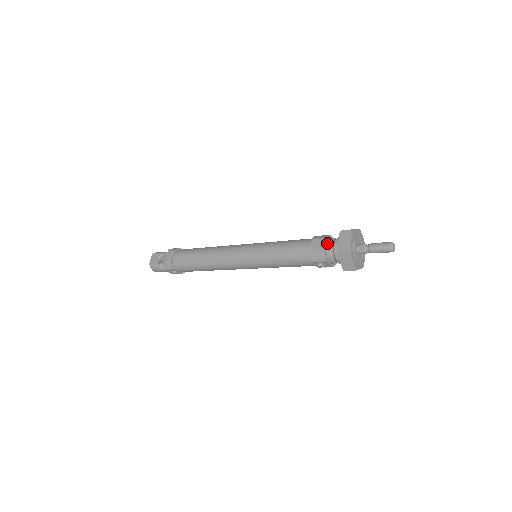
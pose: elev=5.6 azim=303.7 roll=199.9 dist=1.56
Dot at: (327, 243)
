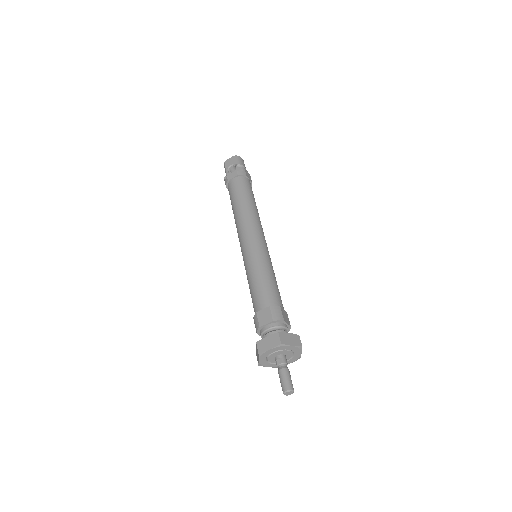
Dot at: (269, 324)
